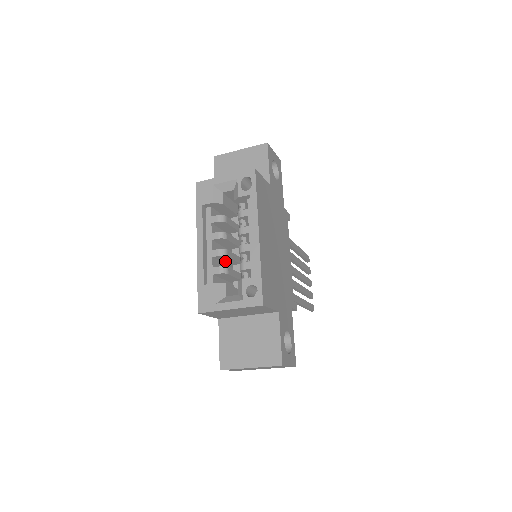
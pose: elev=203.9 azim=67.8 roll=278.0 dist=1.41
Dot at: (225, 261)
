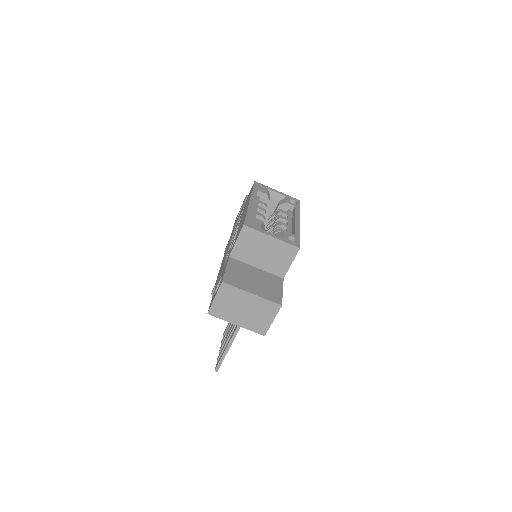
Dot at: occluded
